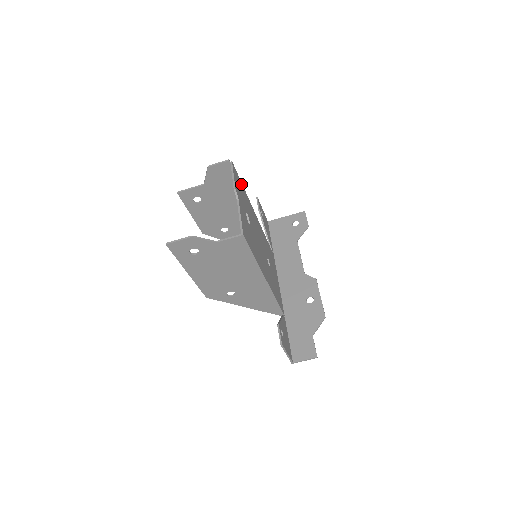
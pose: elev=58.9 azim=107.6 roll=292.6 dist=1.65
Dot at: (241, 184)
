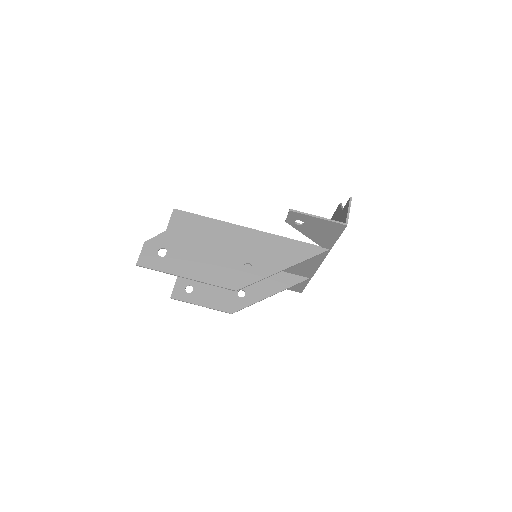
Dot at: occluded
